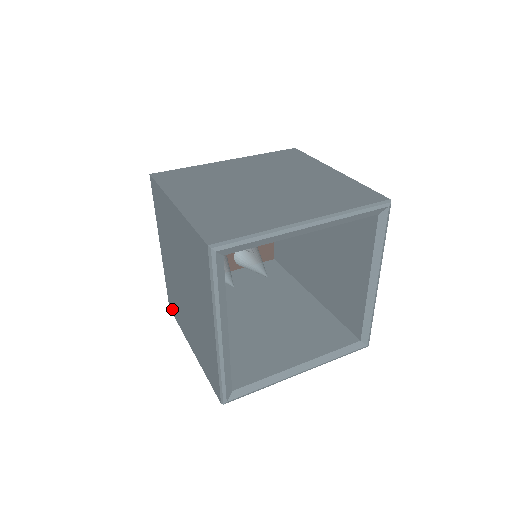
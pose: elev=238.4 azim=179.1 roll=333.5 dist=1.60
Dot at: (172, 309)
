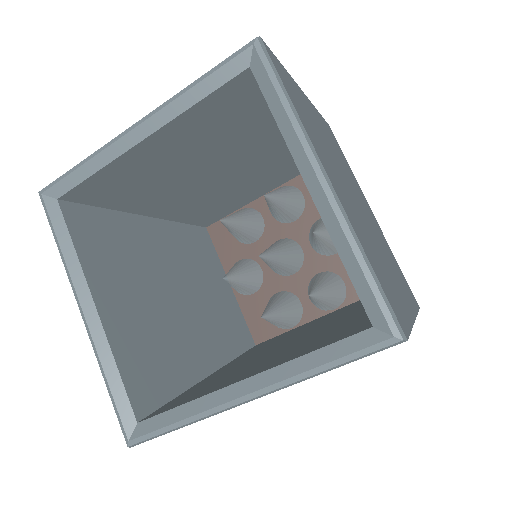
Dot at: occluded
